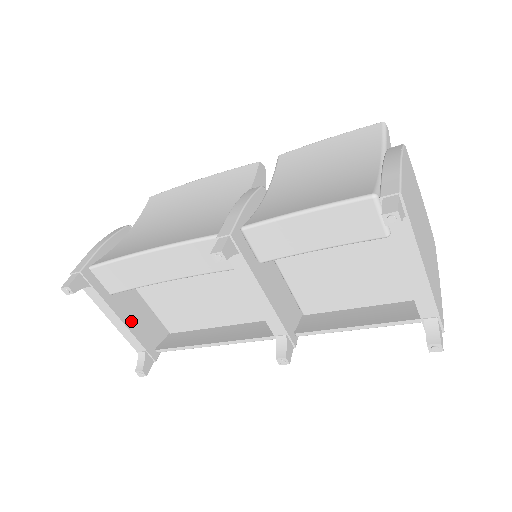
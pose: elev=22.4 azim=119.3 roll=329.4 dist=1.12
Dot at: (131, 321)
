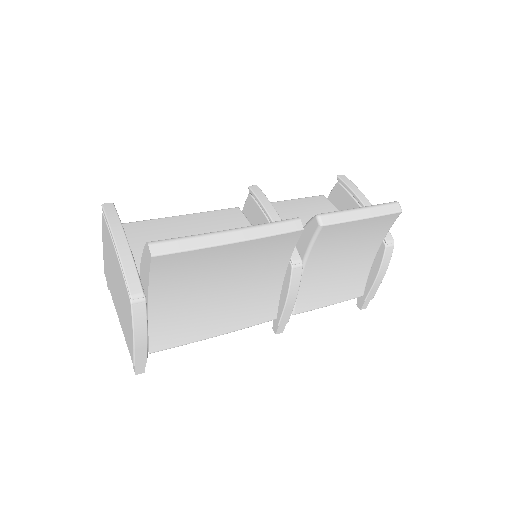
Dot at: occluded
